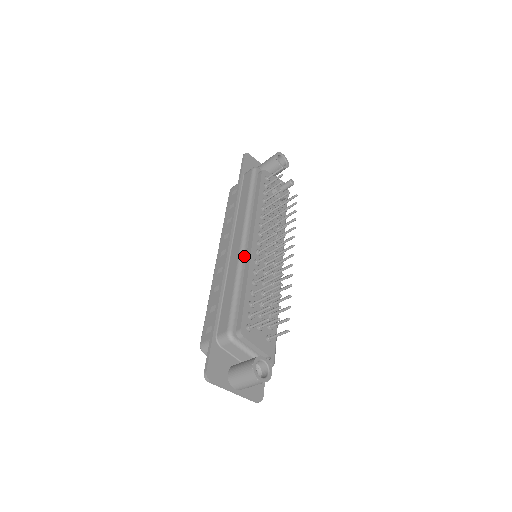
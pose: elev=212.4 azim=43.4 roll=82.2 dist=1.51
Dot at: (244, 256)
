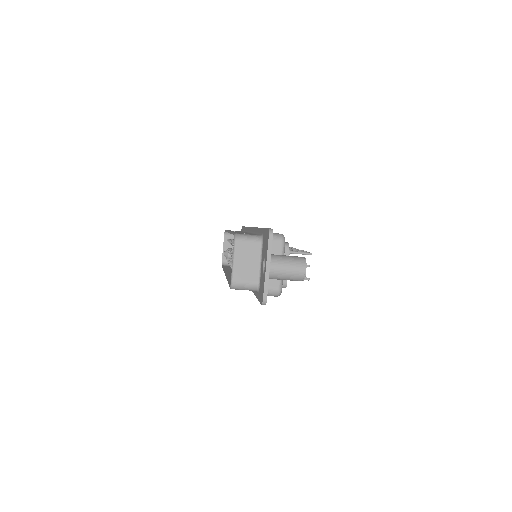
Dot at: occluded
